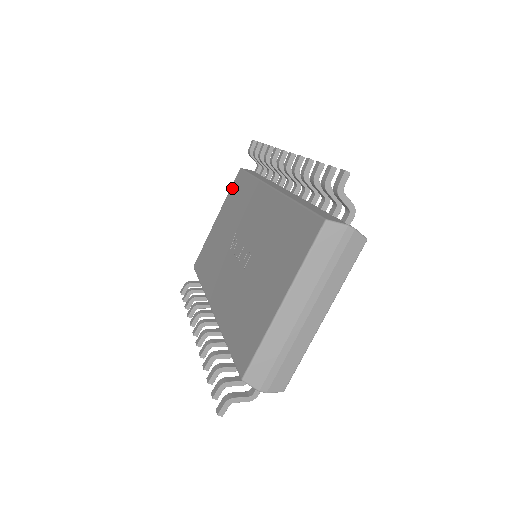
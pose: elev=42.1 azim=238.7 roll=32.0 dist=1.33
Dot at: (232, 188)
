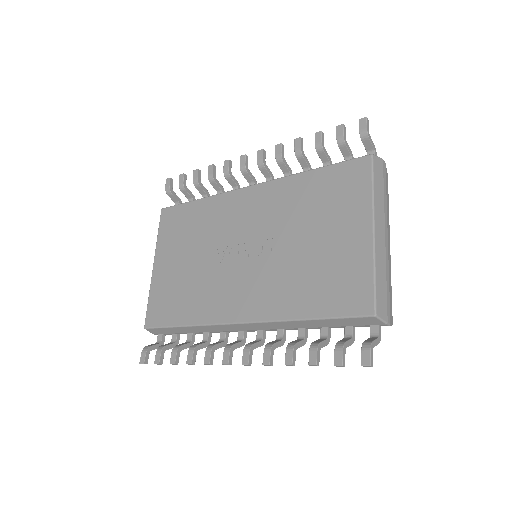
Dot at: (163, 228)
